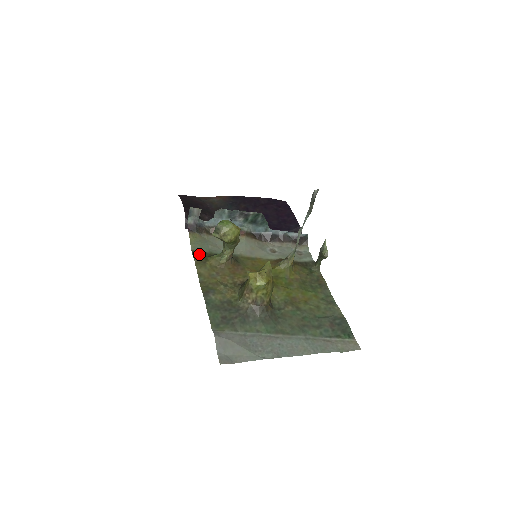
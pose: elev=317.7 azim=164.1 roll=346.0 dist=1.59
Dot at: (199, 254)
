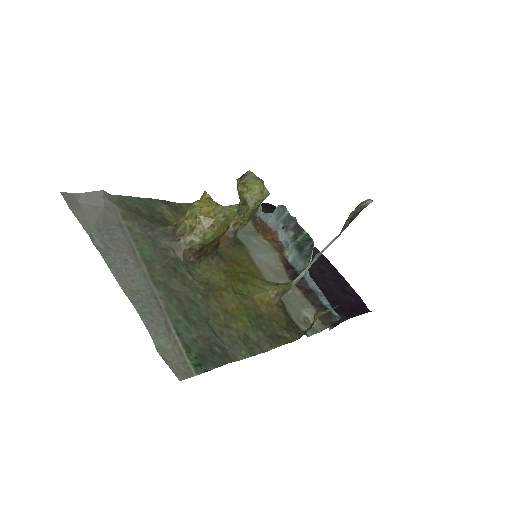
Dot at: occluded
